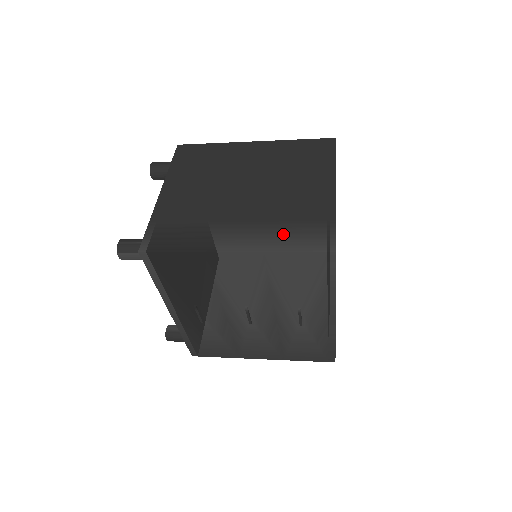
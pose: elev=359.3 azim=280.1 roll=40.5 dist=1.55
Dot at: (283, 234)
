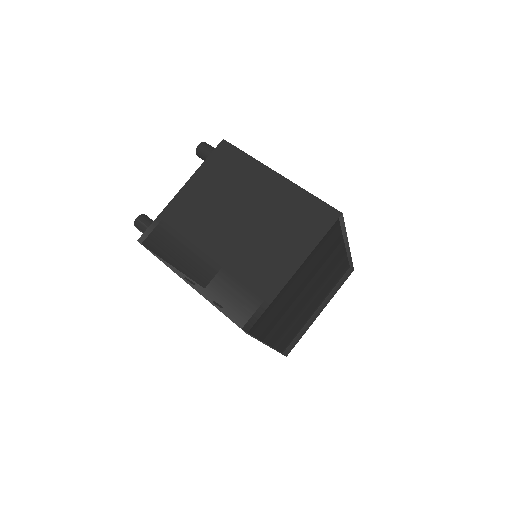
Dot at: (227, 292)
